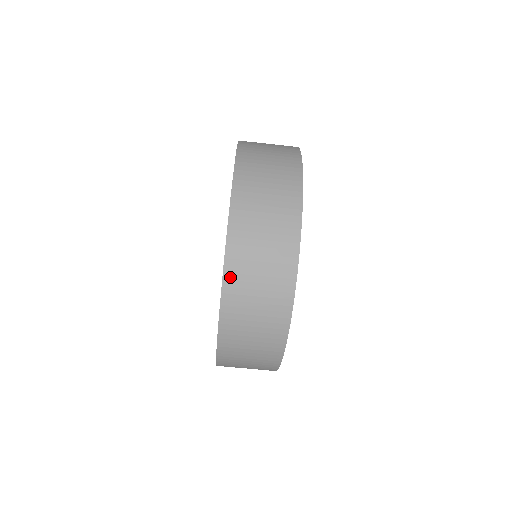
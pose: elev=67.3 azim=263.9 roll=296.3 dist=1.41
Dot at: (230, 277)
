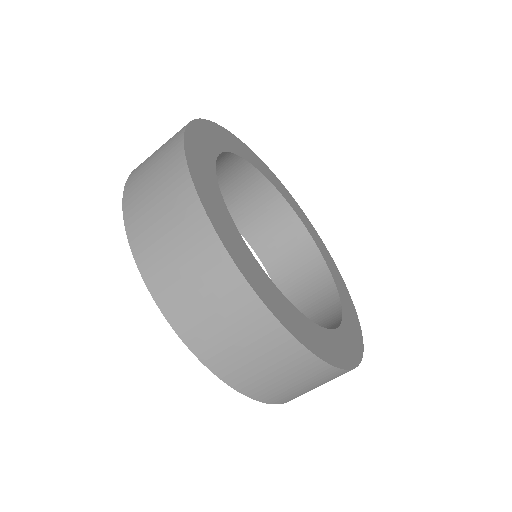
Dot at: (212, 362)
